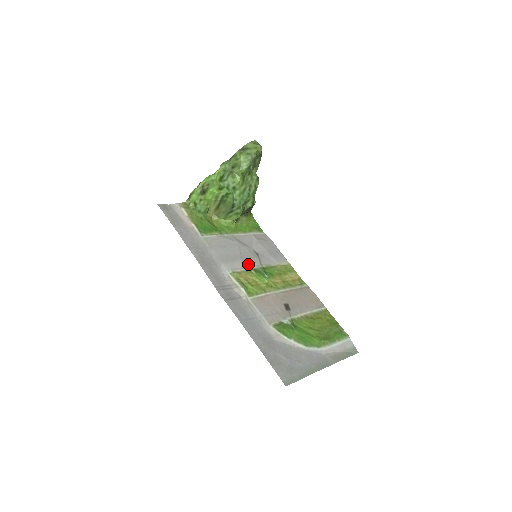
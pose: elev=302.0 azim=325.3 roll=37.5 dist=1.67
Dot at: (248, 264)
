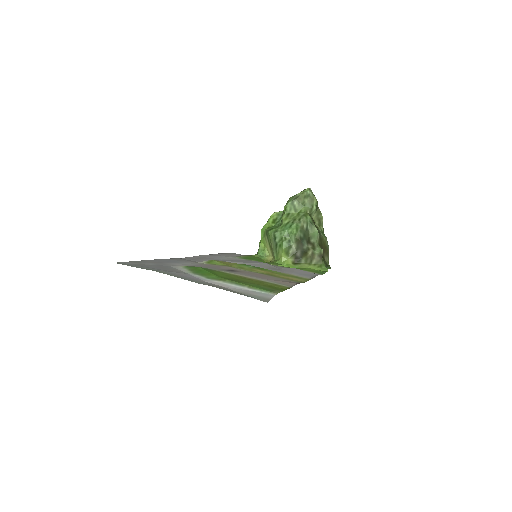
Dot at: occluded
